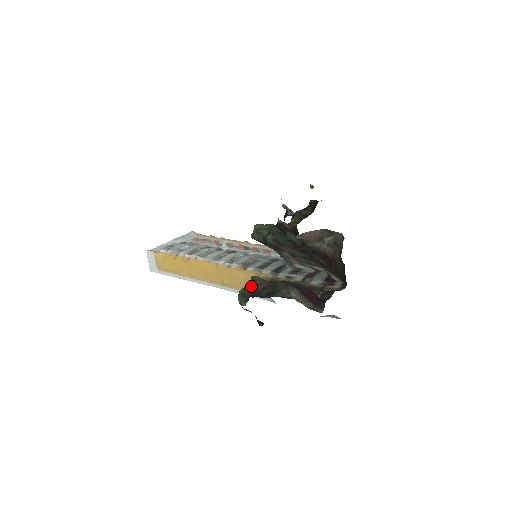
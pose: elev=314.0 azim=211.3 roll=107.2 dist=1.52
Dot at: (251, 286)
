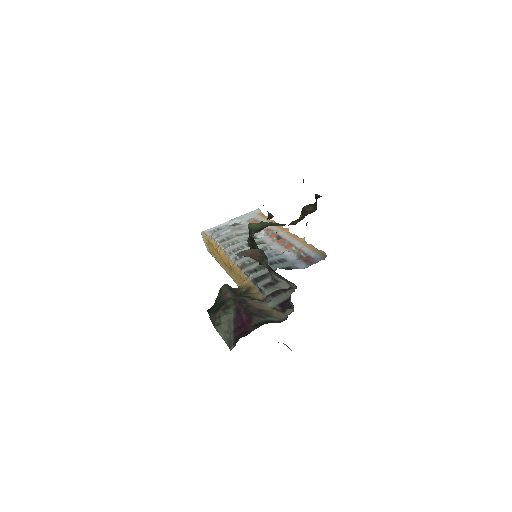
Dot at: (217, 296)
